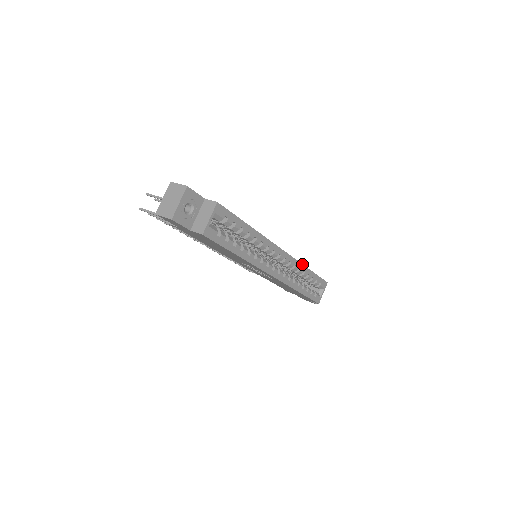
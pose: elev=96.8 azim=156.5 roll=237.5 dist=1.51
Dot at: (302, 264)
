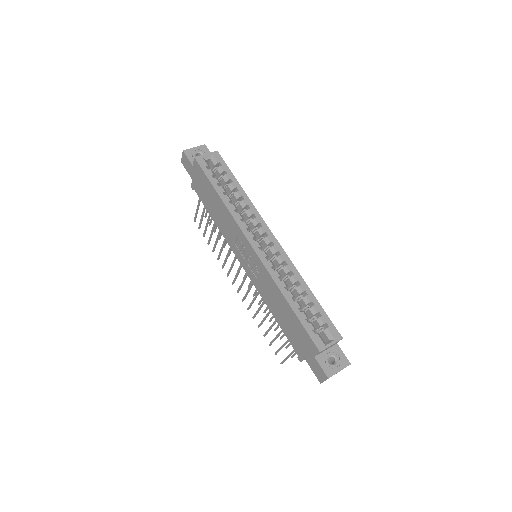
Dot at: (298, 272)
